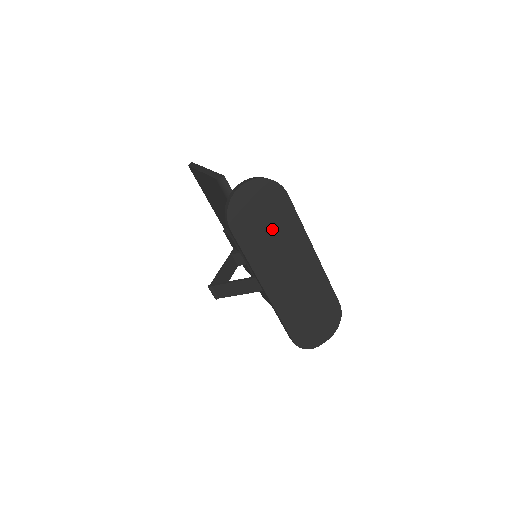
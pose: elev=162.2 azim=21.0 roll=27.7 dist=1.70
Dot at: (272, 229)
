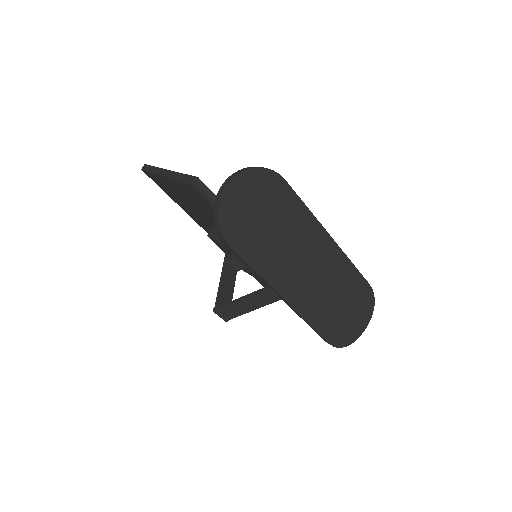
Dot at: (276, 227)
